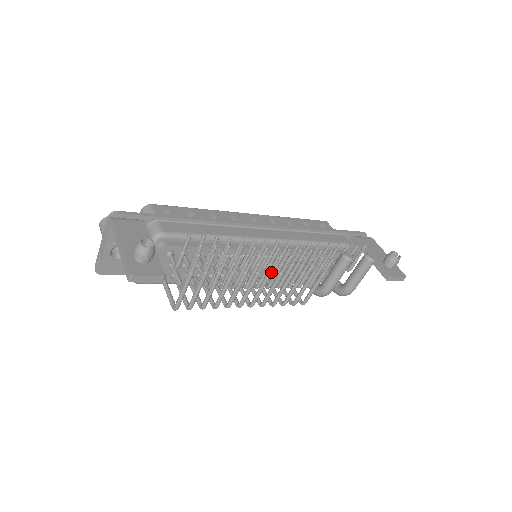
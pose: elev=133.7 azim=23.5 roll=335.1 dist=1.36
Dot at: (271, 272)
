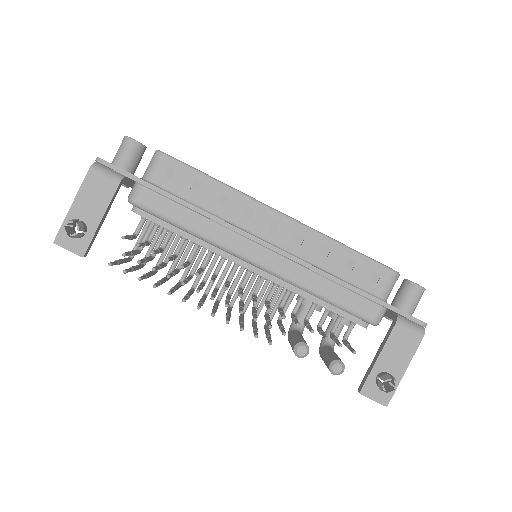
Dot at: occluded
